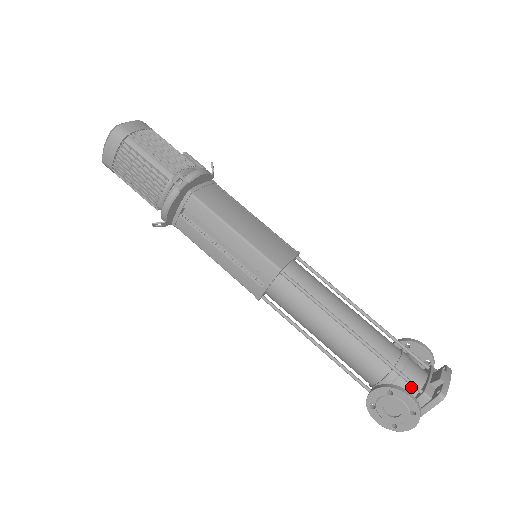
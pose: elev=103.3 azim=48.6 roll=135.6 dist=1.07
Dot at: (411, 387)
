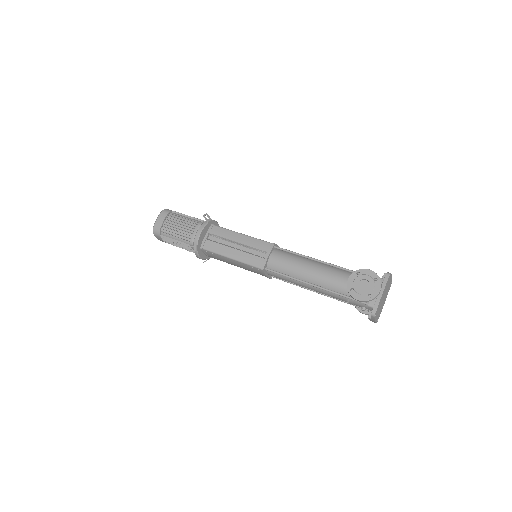
Dot at: occluded
